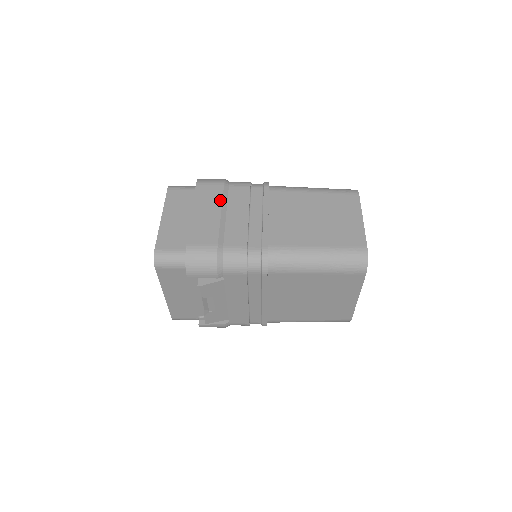
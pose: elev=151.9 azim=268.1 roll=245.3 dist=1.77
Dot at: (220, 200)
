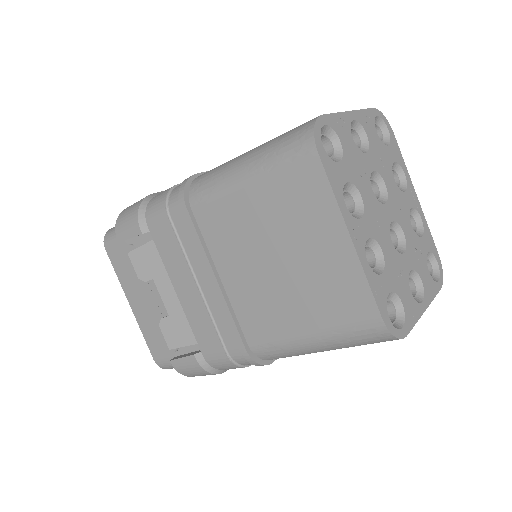
Dot at: occluded
